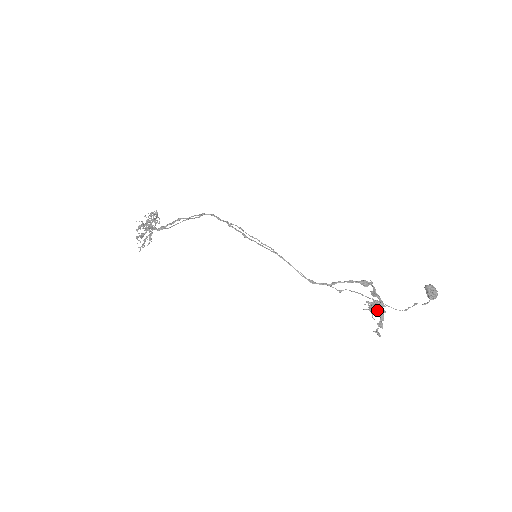
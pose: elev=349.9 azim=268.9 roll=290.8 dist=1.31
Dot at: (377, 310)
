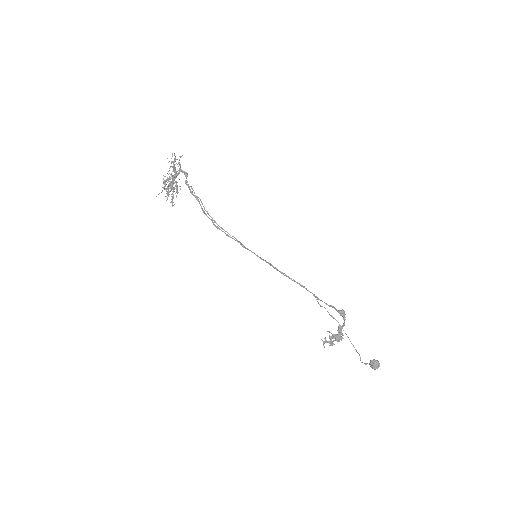
Dot at: occluded
